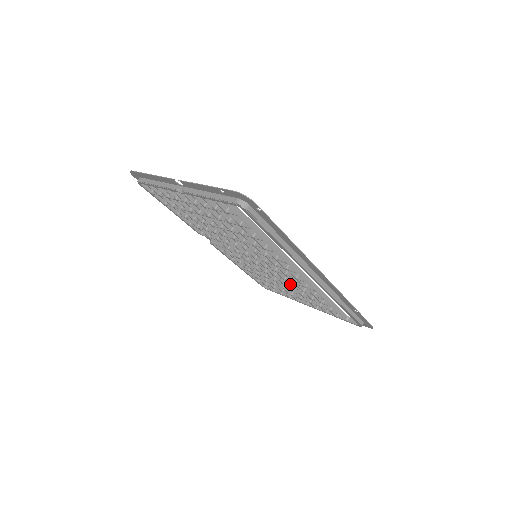
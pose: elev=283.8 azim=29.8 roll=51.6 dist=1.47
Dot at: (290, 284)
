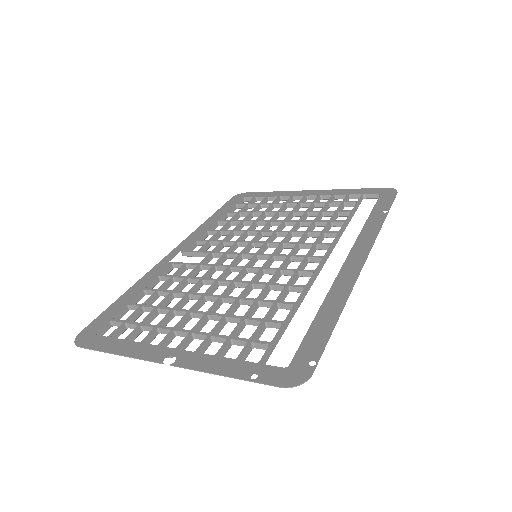
Dot at: occluded
